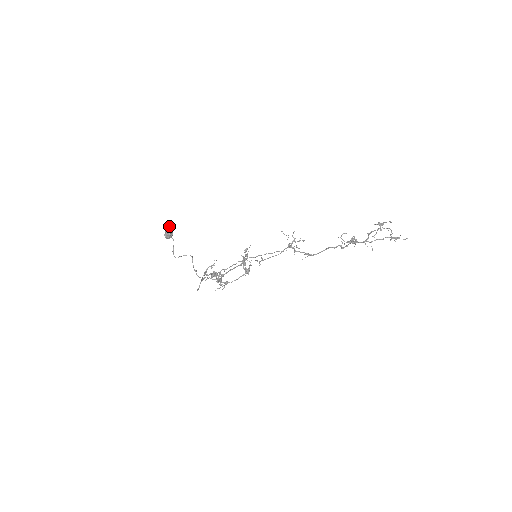
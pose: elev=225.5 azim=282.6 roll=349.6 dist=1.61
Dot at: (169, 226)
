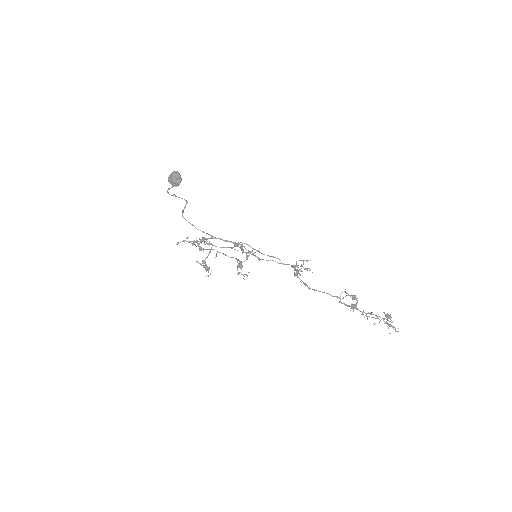
Dot at: (179, 175)
